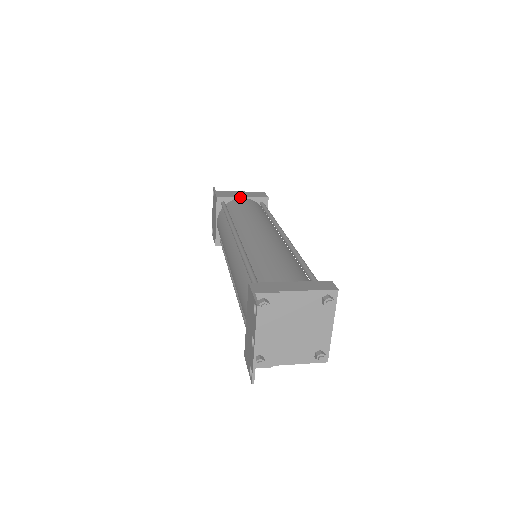
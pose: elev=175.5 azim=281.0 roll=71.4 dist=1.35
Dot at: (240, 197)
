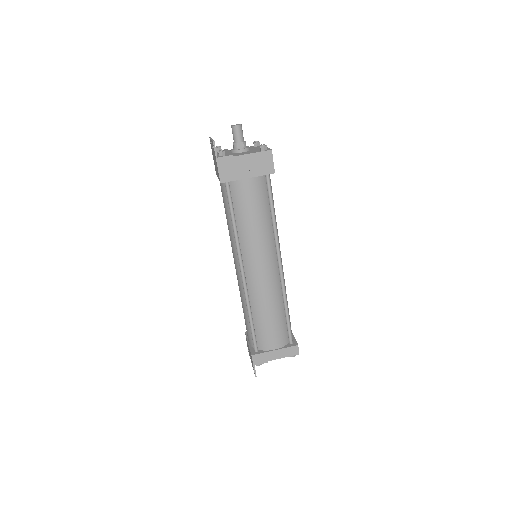
Dot at: (245, 179)
